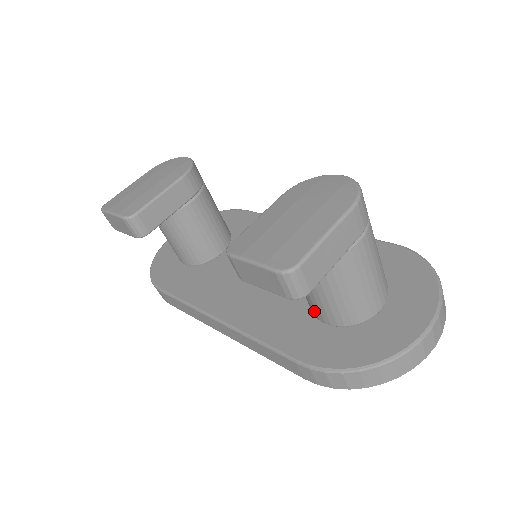
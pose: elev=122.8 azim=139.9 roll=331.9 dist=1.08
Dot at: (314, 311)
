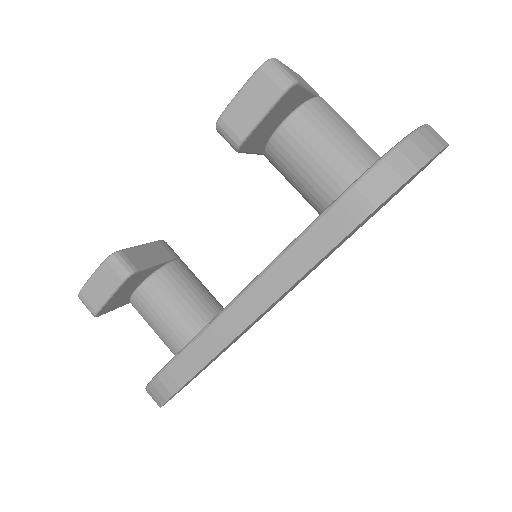
Dot at: (329, 192)
